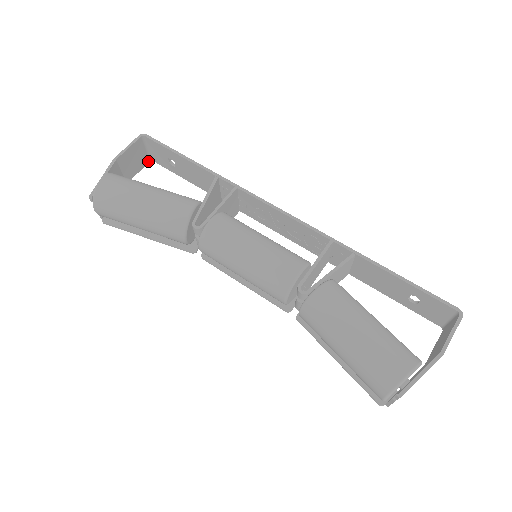
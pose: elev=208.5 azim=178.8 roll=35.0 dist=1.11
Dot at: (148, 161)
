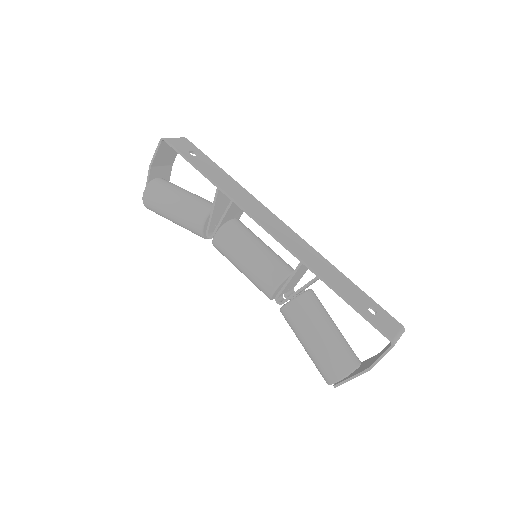
Dot at: occluded
